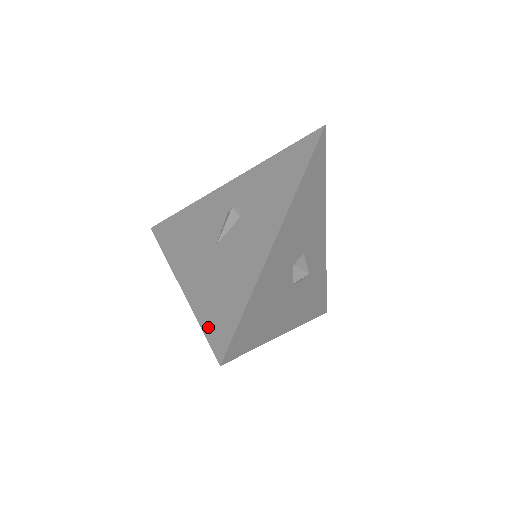
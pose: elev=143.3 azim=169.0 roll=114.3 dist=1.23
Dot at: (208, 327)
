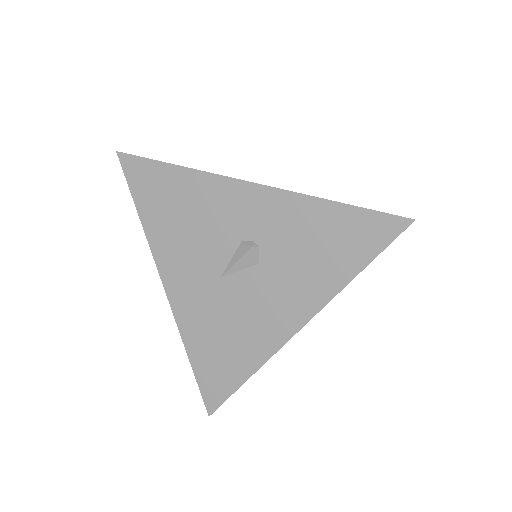
Dot at: (200, 372)
